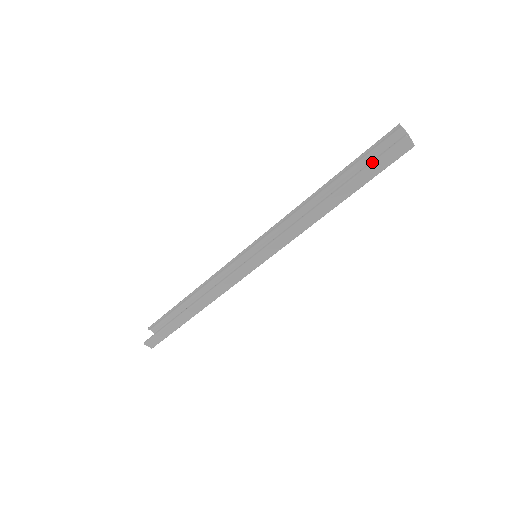
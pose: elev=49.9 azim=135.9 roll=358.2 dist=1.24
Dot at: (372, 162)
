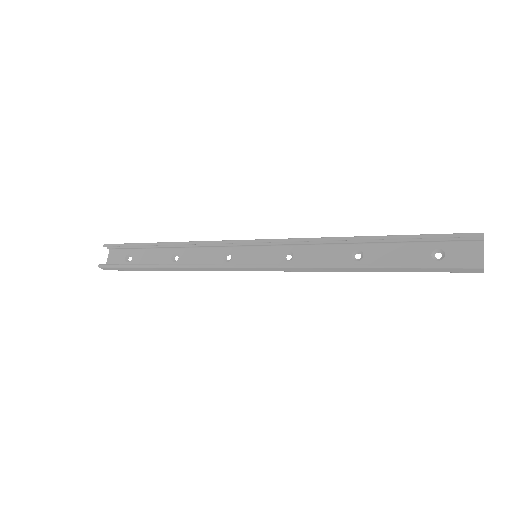
Dot at: (432, 266)
